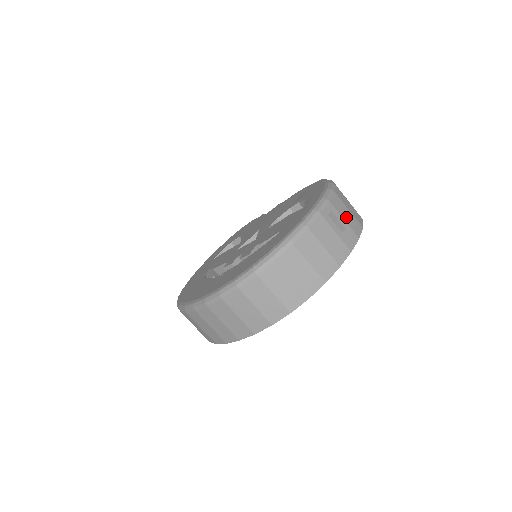
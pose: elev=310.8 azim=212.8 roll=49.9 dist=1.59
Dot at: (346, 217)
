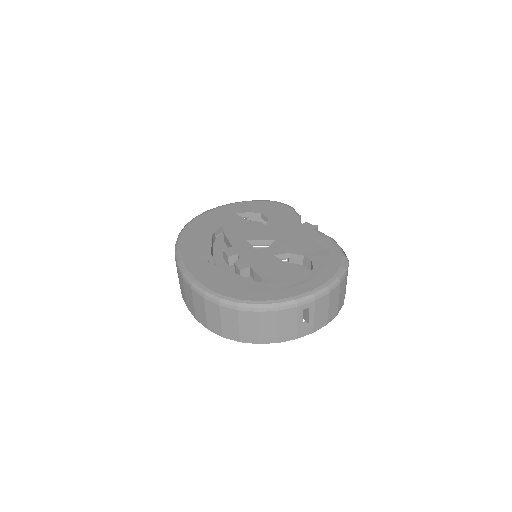
Dot at: (319, 315)
